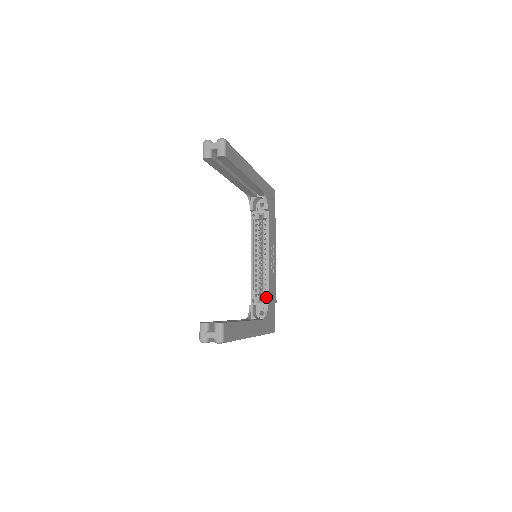
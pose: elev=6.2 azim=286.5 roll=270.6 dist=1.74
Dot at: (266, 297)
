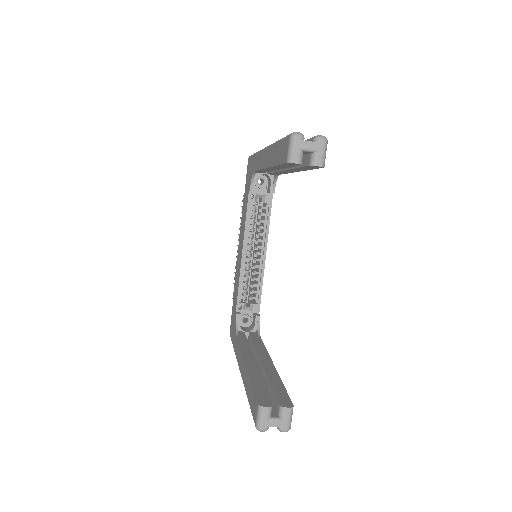
Dot at: (256, 304)
